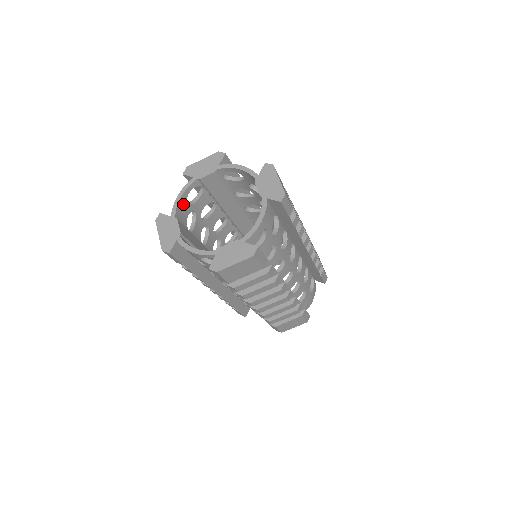
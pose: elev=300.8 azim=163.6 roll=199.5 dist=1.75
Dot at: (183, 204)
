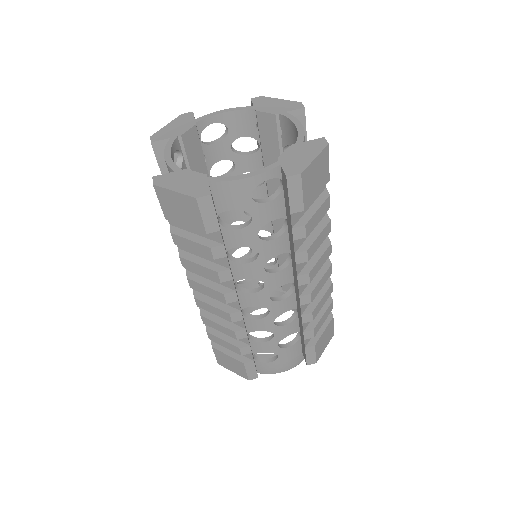
Dot at: occluded
